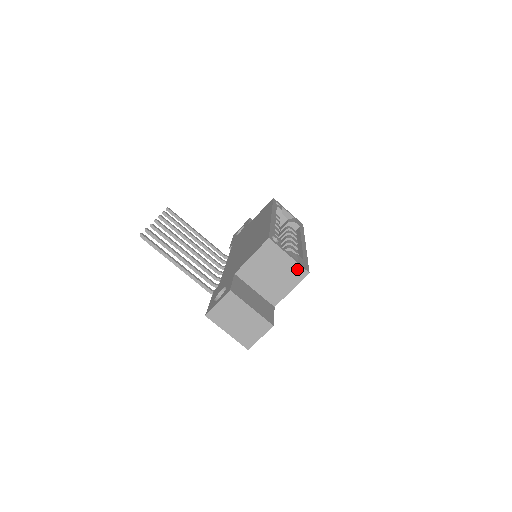
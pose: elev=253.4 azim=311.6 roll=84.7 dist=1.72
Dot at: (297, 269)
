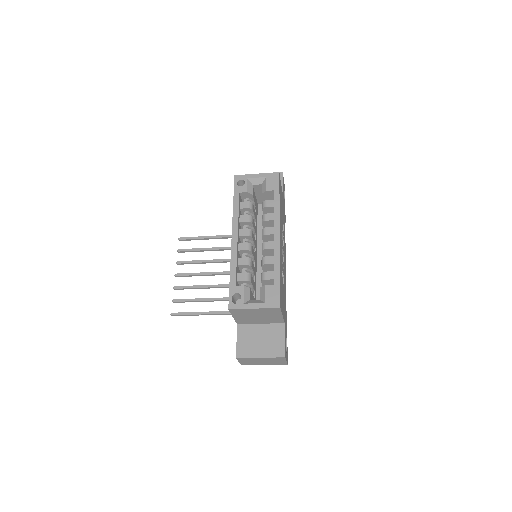
Dot at: (269, 310)
